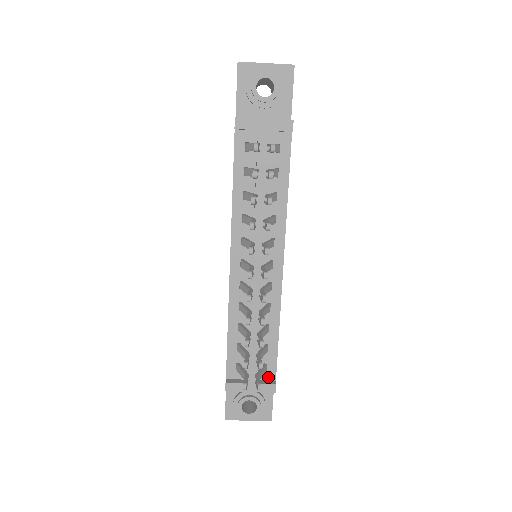
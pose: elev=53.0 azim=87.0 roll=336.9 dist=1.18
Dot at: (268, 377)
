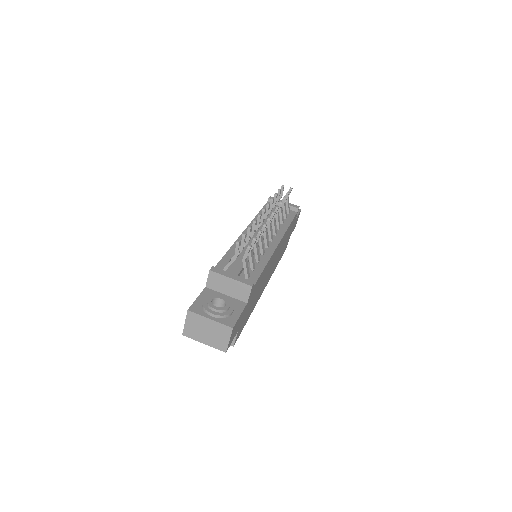
Dot at: occluded
